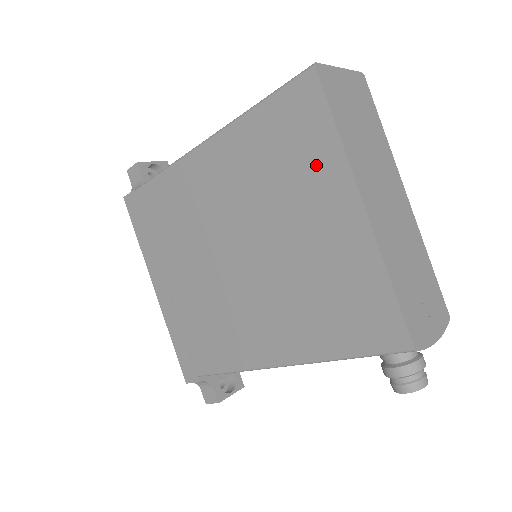
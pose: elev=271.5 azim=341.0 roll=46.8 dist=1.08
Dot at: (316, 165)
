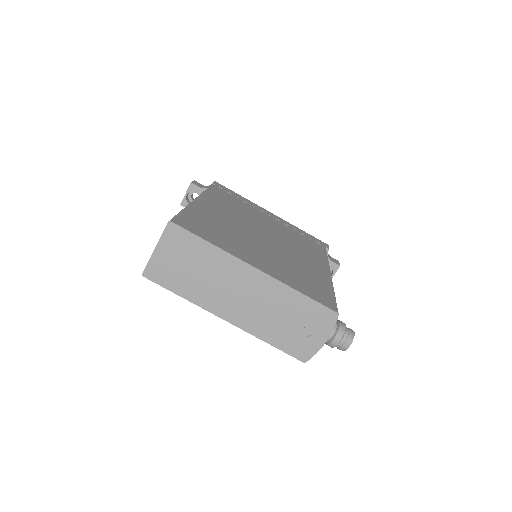
Dot at: occluded
